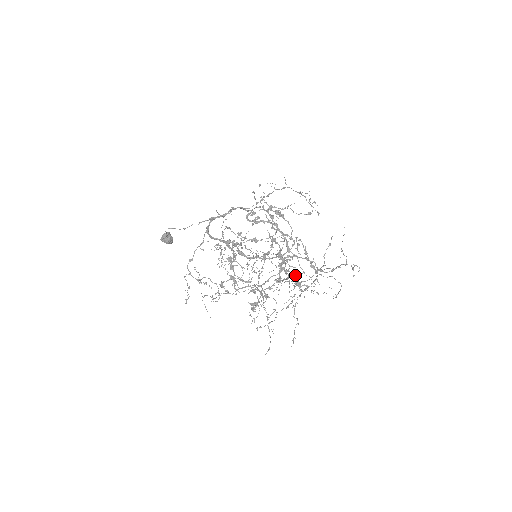
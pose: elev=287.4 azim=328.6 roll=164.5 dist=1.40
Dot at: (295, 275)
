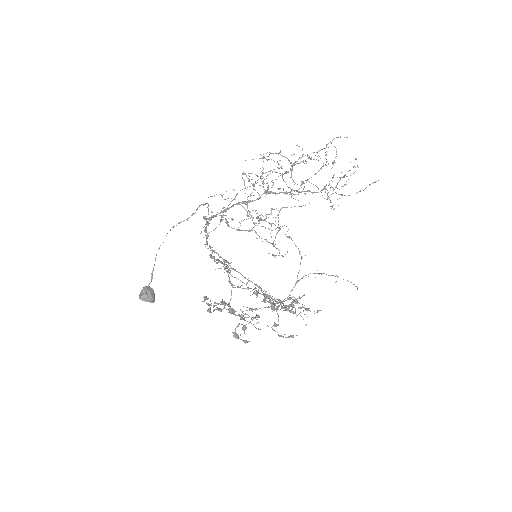
Dot at: (278, 320)
